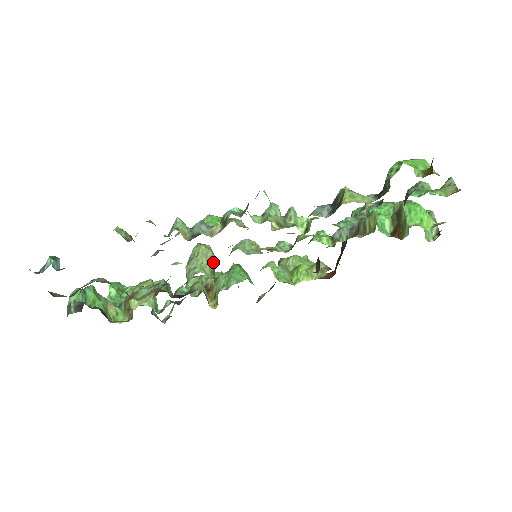
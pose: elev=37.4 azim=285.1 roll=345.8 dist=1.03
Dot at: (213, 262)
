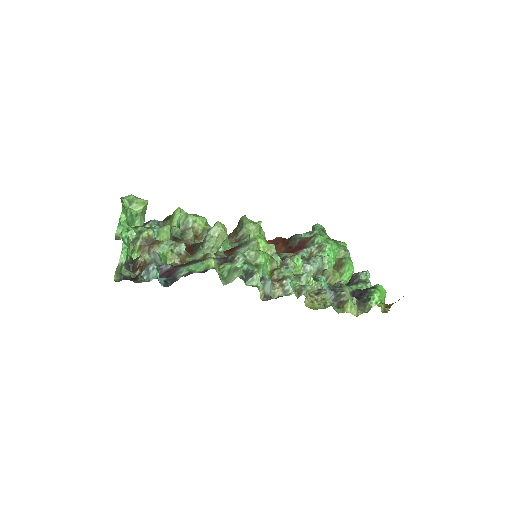
Dot at: (223, 241)
